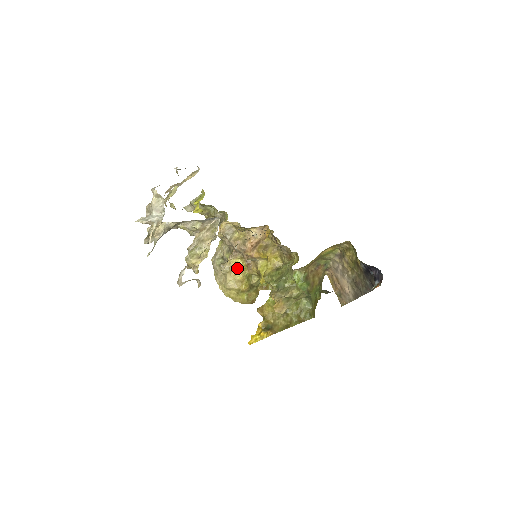
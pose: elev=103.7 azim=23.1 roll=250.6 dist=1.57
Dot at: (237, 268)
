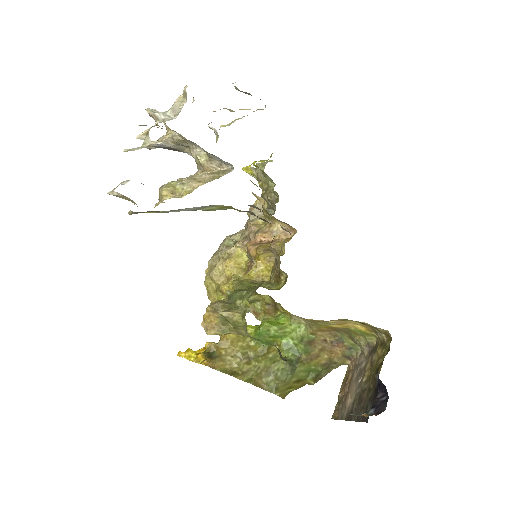
Dot at: (235, 260)
